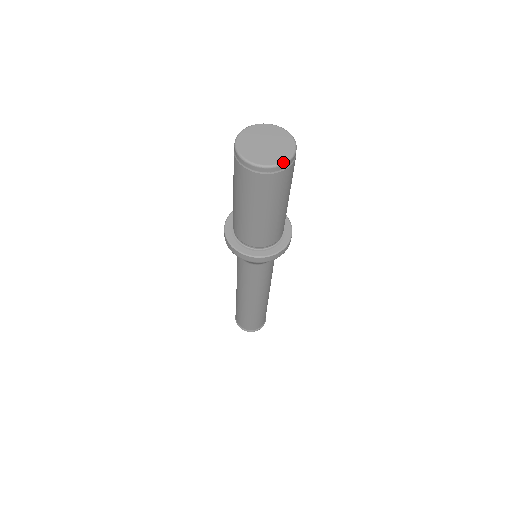
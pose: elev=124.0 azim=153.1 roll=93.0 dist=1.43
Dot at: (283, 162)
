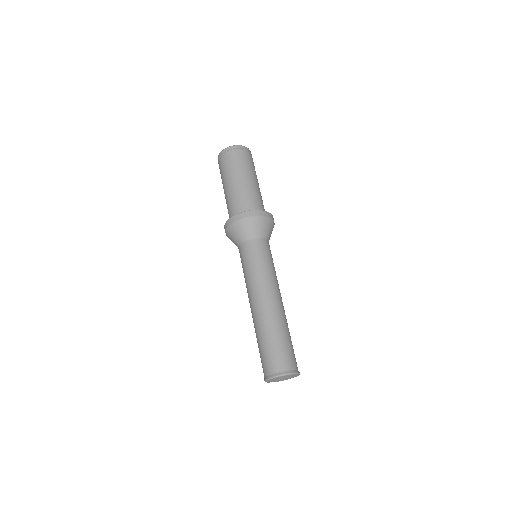
Dot at: (232, 146)
